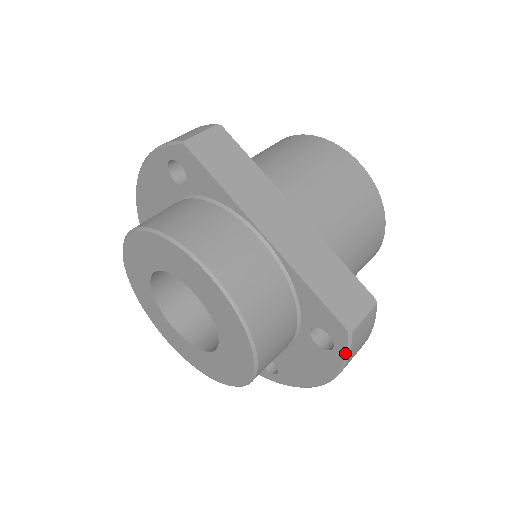
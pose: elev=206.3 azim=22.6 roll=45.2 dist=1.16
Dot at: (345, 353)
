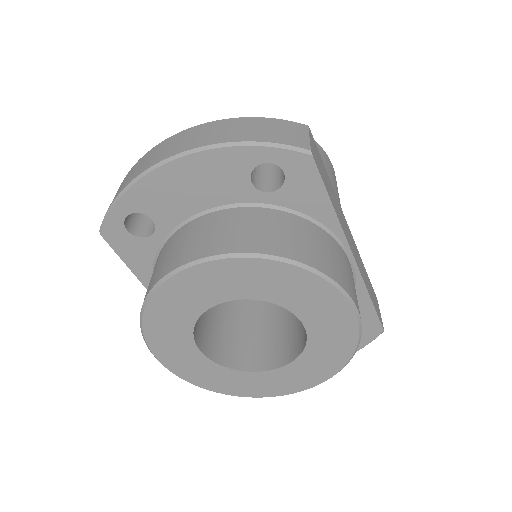
Dot at: occluded
